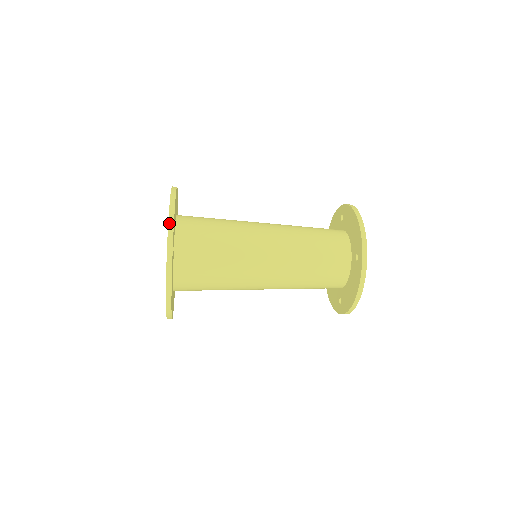
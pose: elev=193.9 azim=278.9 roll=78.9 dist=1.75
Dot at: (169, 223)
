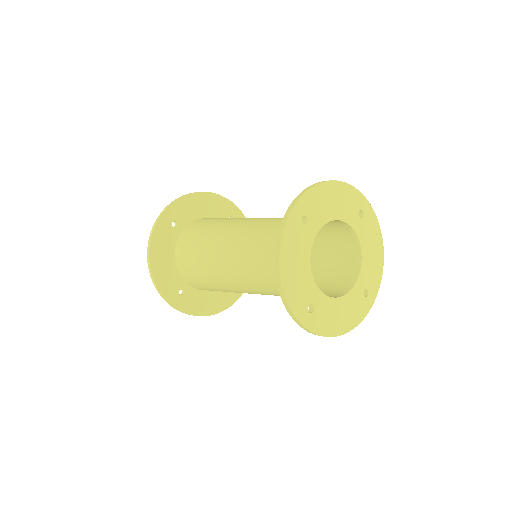
Dot at: occluded
